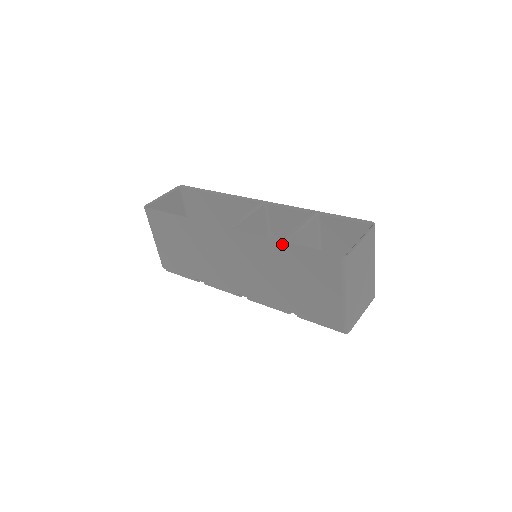
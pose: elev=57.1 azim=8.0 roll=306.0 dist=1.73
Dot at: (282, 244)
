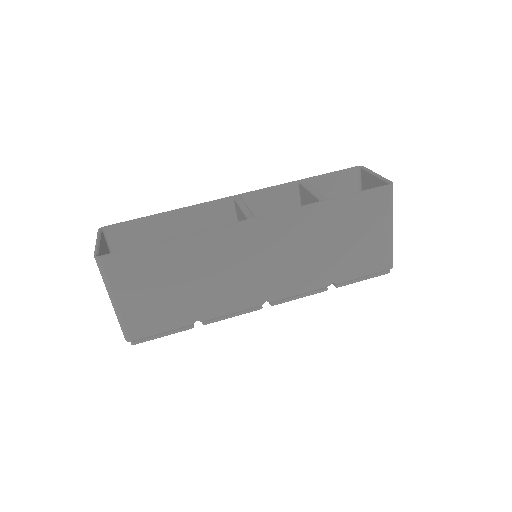
Dot at: (326, 203)
